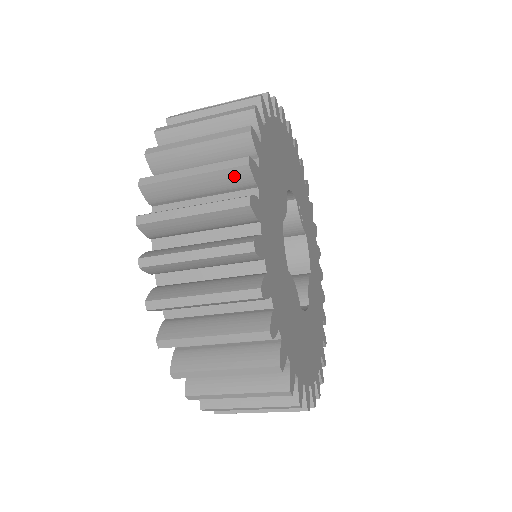
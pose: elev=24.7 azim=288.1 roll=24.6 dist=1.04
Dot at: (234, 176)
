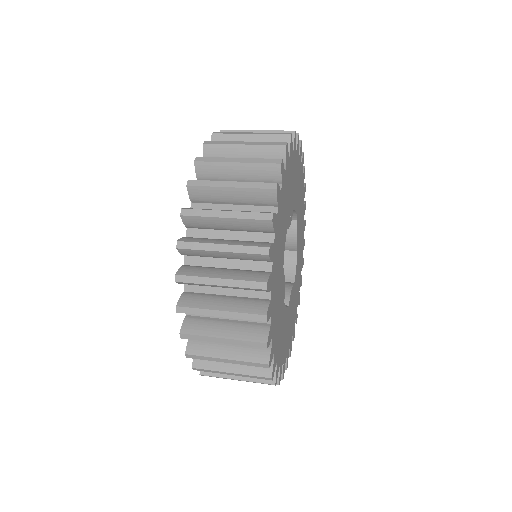
Dot at: occluded
